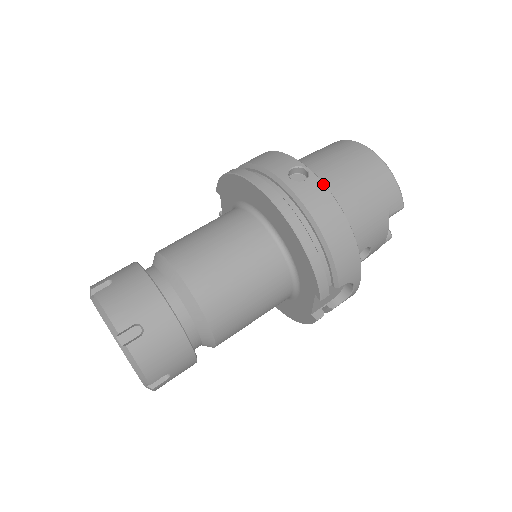
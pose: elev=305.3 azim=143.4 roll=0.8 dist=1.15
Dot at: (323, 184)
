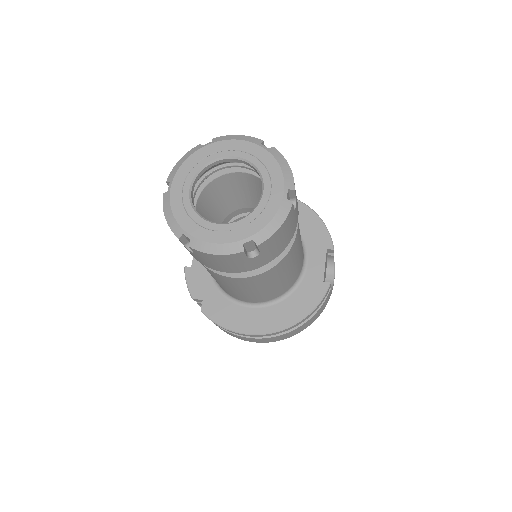
Dot at: occluded
